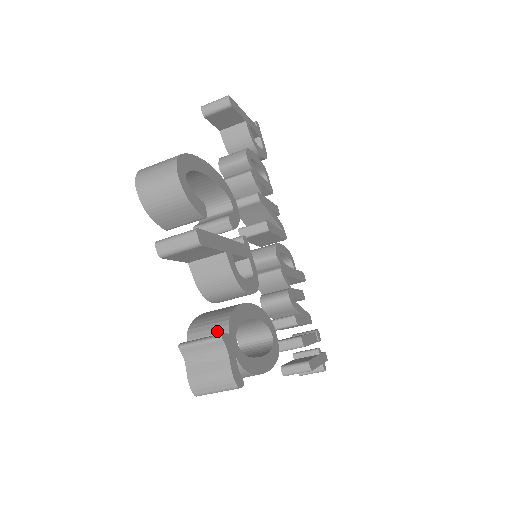
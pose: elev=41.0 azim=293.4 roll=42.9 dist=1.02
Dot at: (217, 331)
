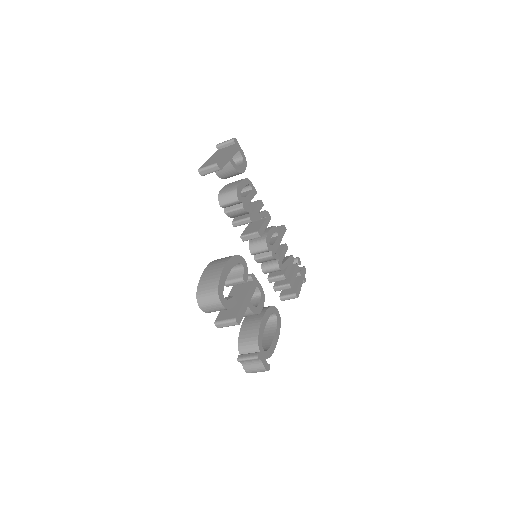
Dot at: (254, 350)
